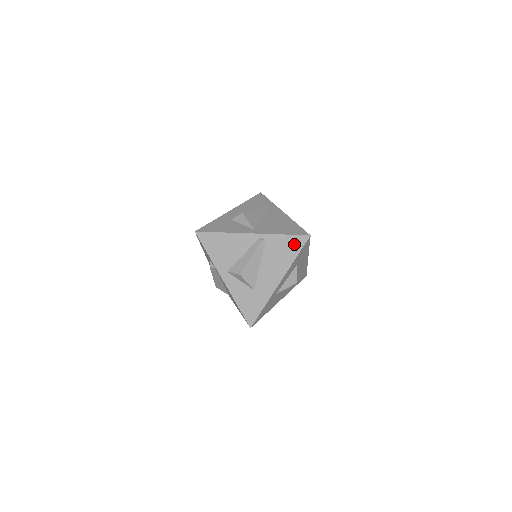
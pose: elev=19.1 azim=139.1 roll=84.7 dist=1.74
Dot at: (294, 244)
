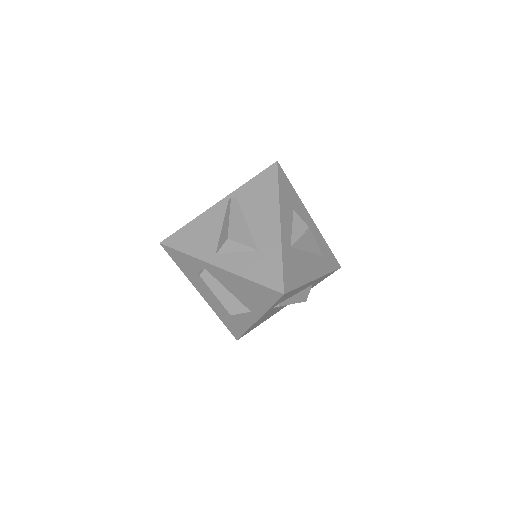
Dot at: (267, 179)
